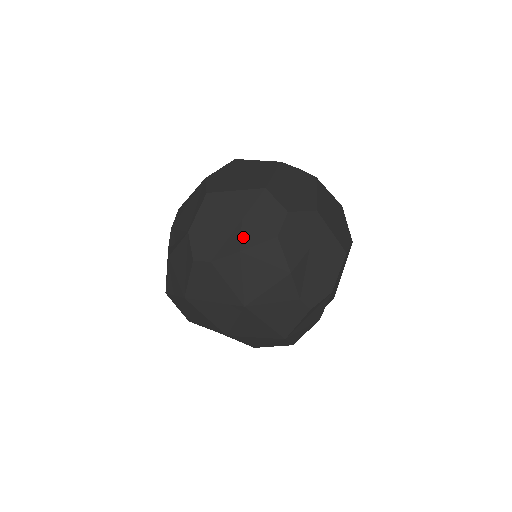
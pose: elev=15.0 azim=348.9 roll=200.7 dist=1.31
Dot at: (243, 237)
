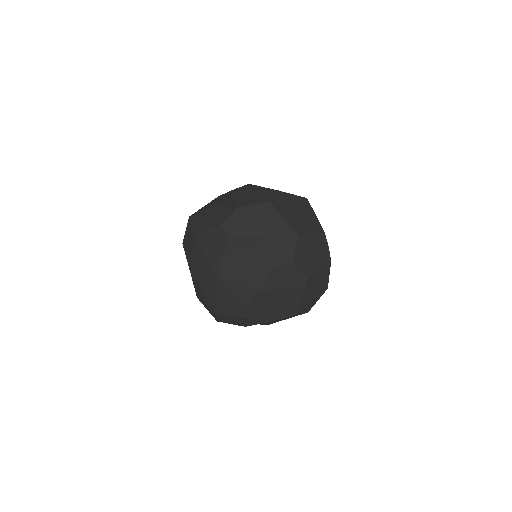
Dot at: (258, 246)
